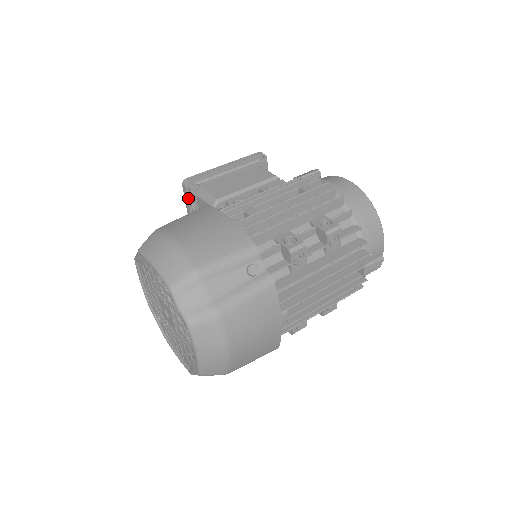
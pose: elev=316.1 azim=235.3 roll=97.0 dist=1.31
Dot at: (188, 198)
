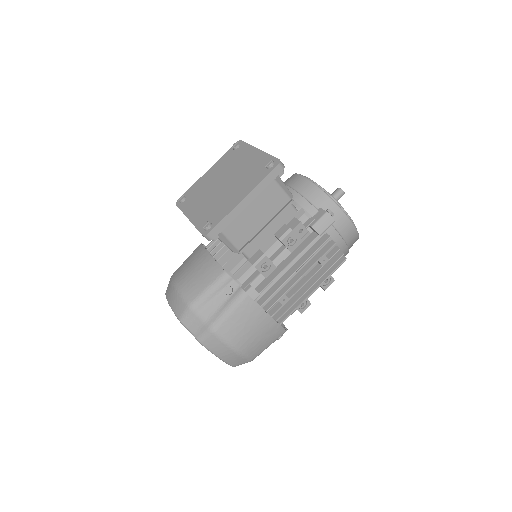
Dot at: occluded
